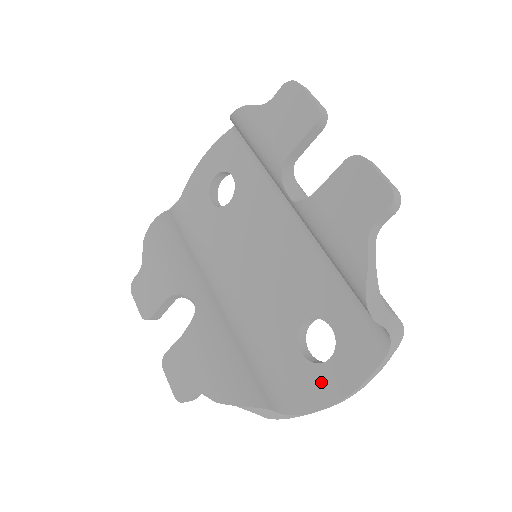
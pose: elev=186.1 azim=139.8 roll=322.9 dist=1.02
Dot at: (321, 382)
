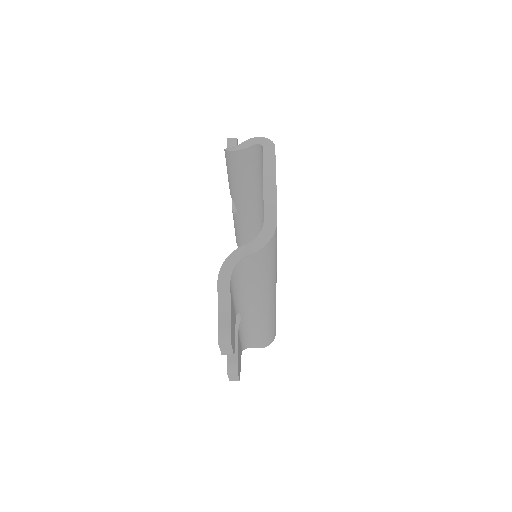
Dot at: occluded
